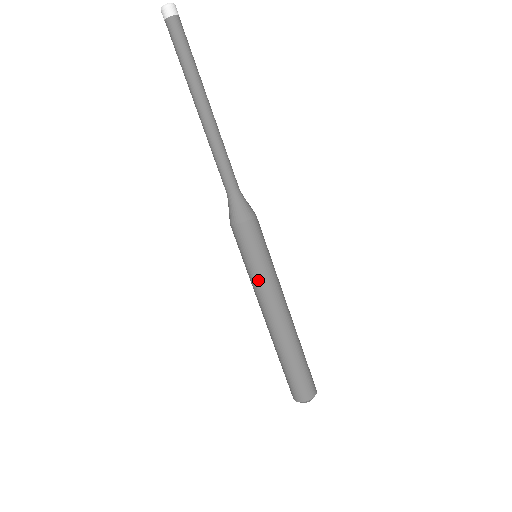
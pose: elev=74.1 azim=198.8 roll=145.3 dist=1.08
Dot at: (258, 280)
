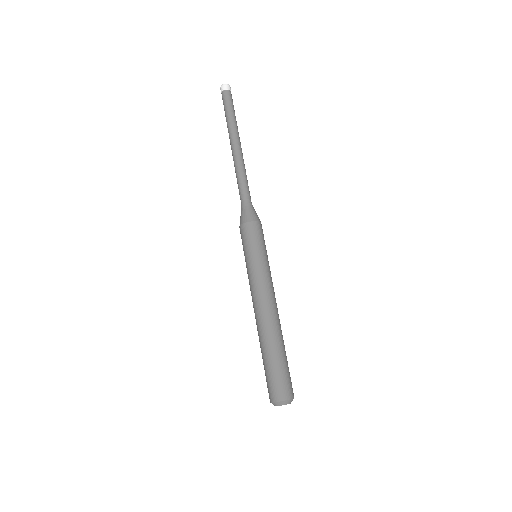
Dot at: (256, 270)
